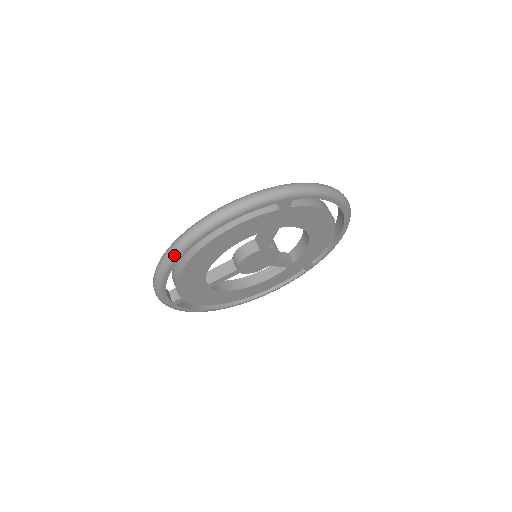
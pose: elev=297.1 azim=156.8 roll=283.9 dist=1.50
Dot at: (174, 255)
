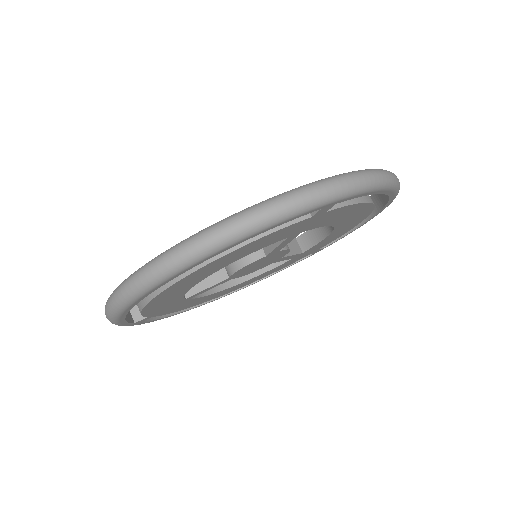
Dot at: (139, 293)
